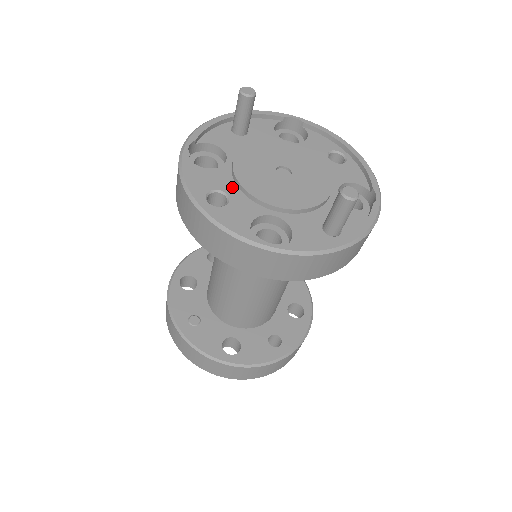
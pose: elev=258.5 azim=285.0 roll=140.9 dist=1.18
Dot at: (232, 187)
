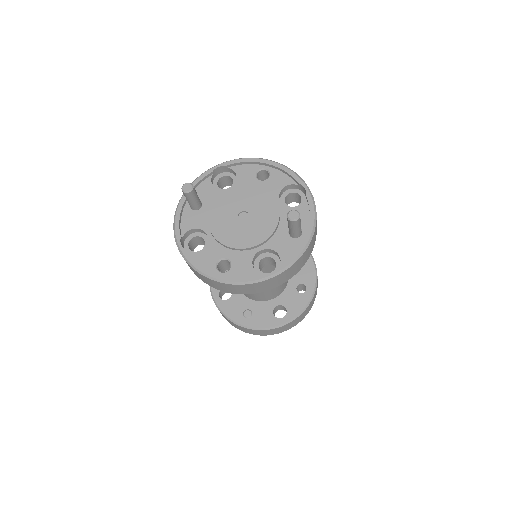
Dot at: (225, 251)
